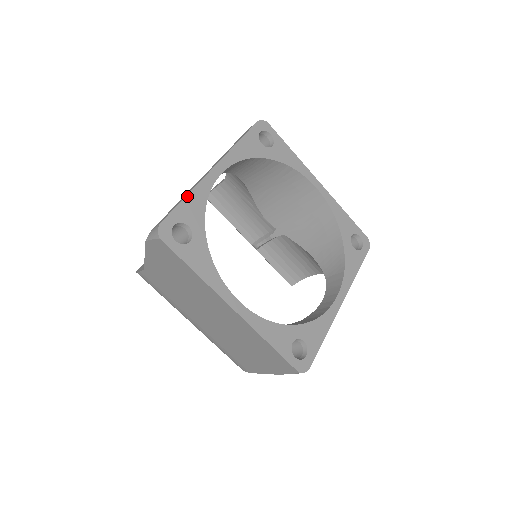
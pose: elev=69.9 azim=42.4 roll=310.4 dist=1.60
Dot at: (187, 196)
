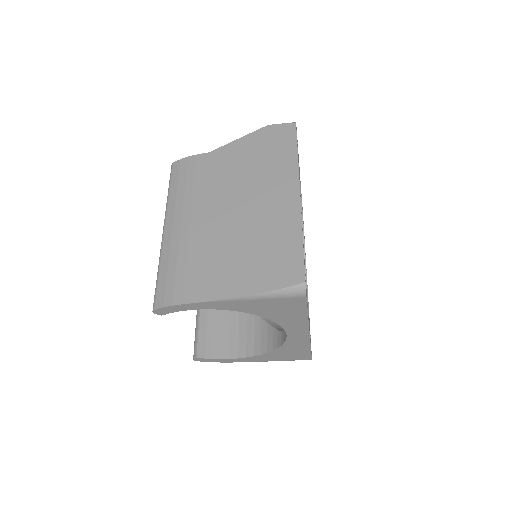
Dot at: occluded
